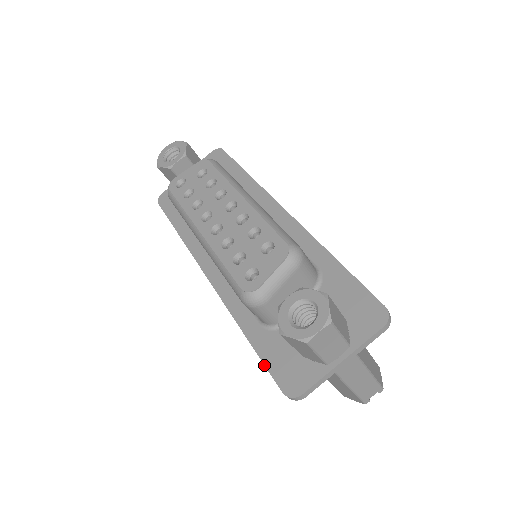
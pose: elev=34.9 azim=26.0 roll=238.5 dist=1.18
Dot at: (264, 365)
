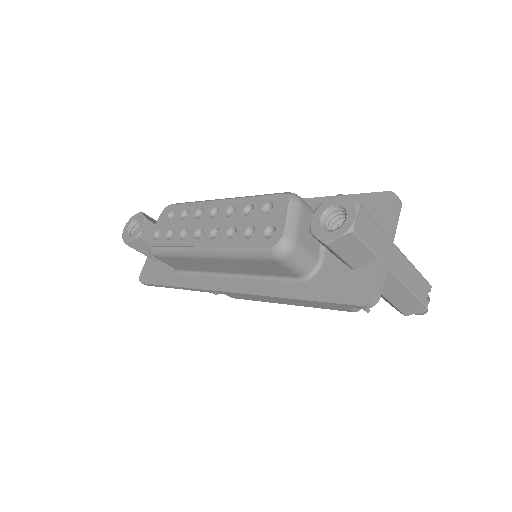
Dot at: (328, 302)
